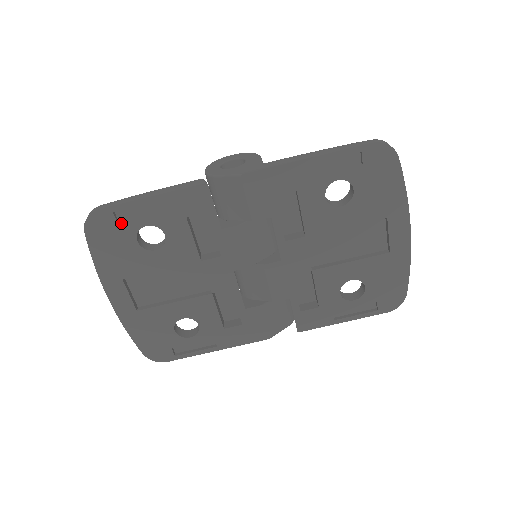
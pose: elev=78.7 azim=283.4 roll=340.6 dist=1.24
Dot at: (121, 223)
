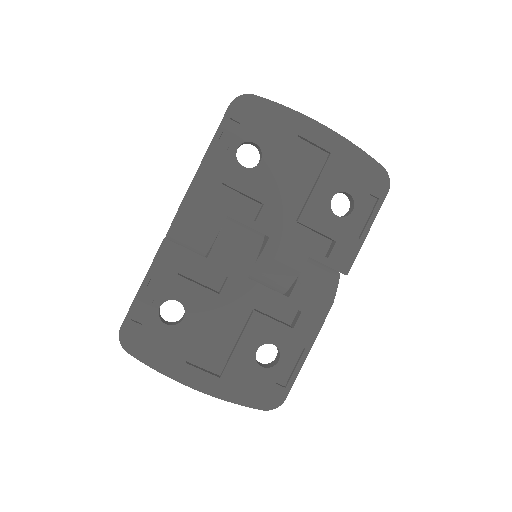
Dot at: (143, 322)
